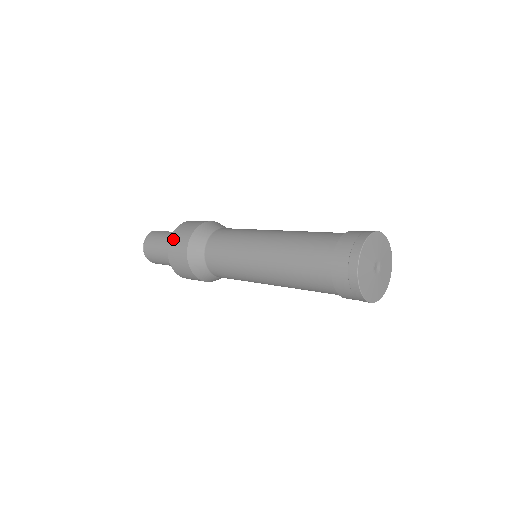
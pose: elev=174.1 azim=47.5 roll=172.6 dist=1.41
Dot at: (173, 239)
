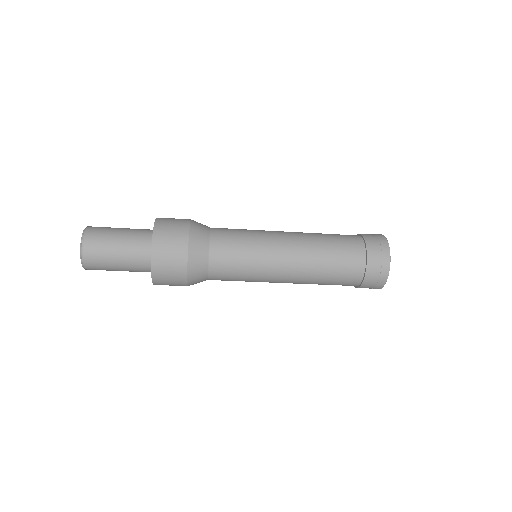
Dot at: (163, 218)
